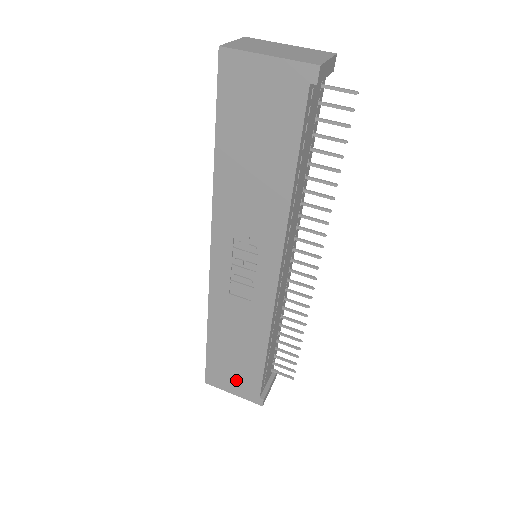
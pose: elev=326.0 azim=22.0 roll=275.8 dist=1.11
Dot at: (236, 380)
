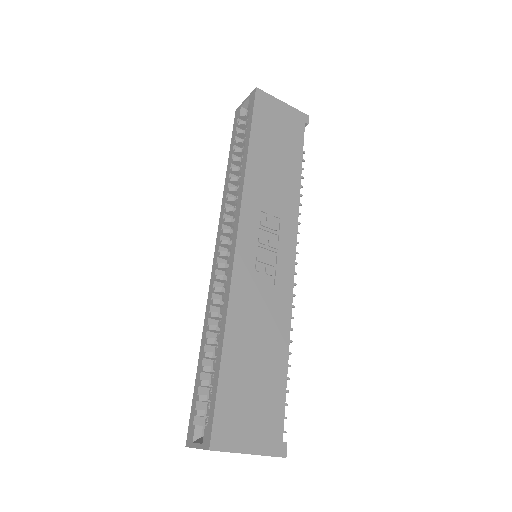
Dot at: (254, 419)
